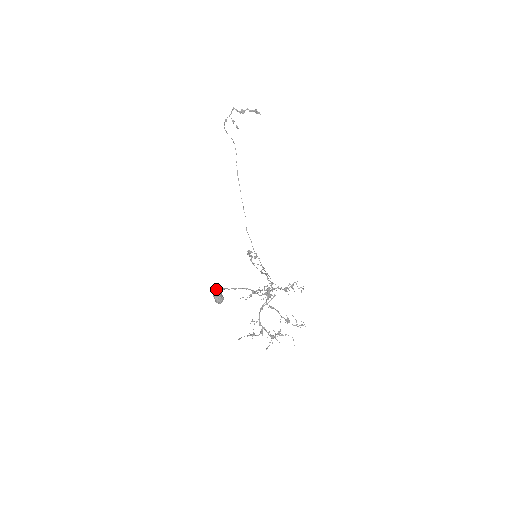
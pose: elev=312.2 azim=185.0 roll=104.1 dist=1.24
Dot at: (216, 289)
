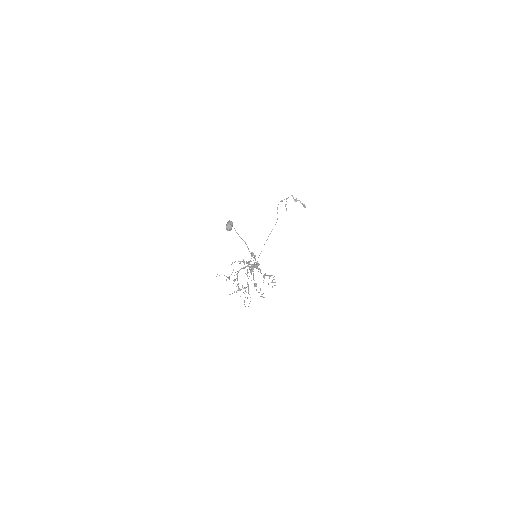
Dot at: occluded
